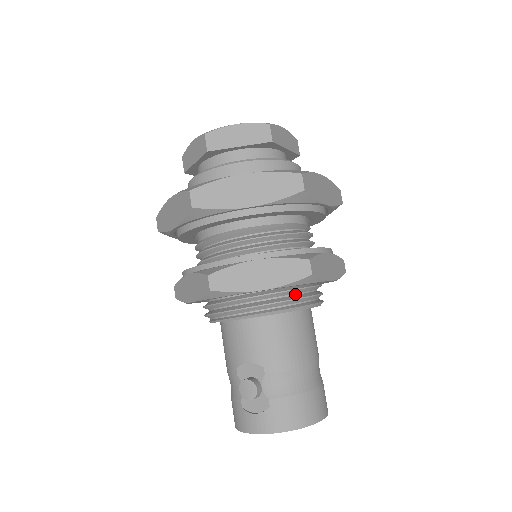
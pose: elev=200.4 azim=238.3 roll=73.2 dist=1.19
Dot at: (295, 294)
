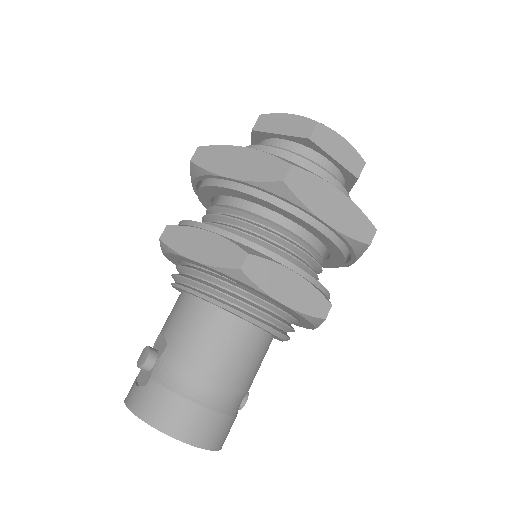
Dot at: (235, 293)
